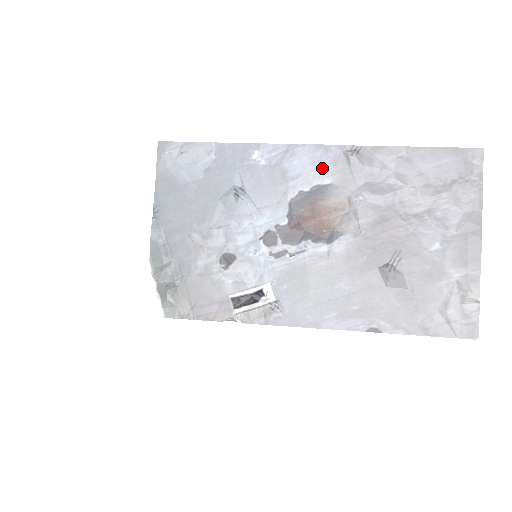
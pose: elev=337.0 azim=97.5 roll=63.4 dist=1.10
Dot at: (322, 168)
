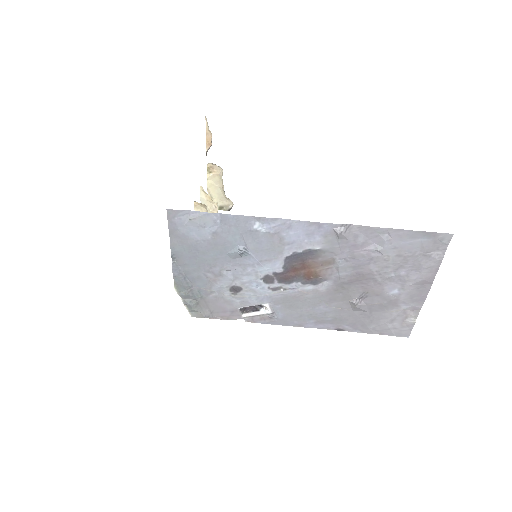
Dot at: (314, 238)
